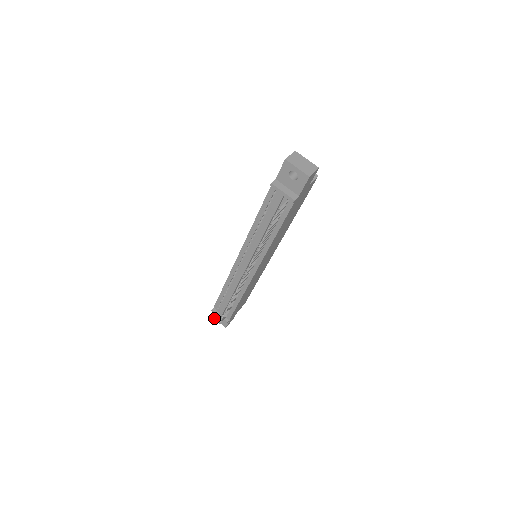
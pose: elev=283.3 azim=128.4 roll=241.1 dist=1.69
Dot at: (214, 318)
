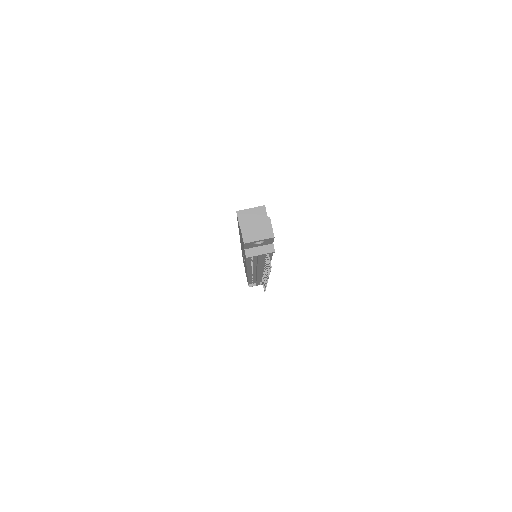
Dot at: occluded
